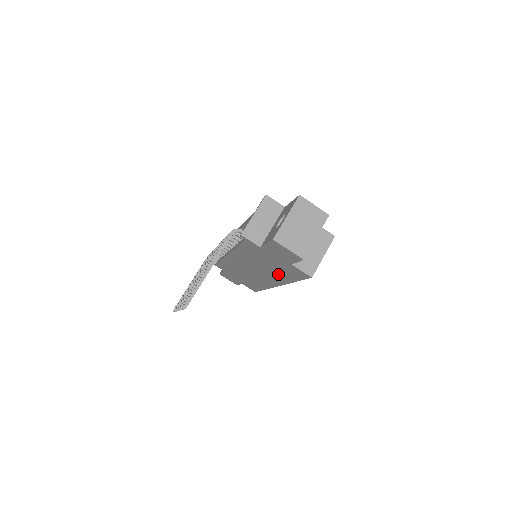
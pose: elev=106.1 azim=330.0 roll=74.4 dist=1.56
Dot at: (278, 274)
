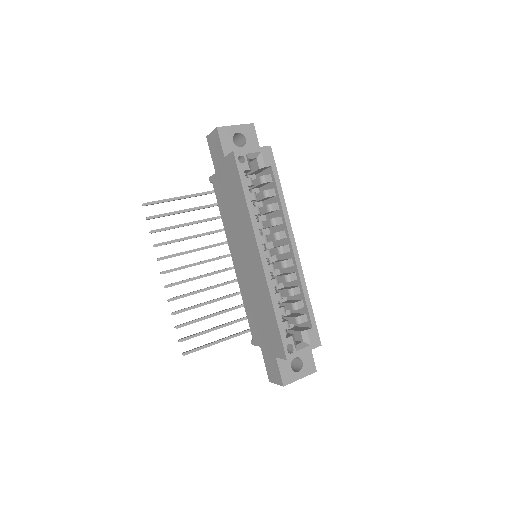
Dot at: (241, 210)
